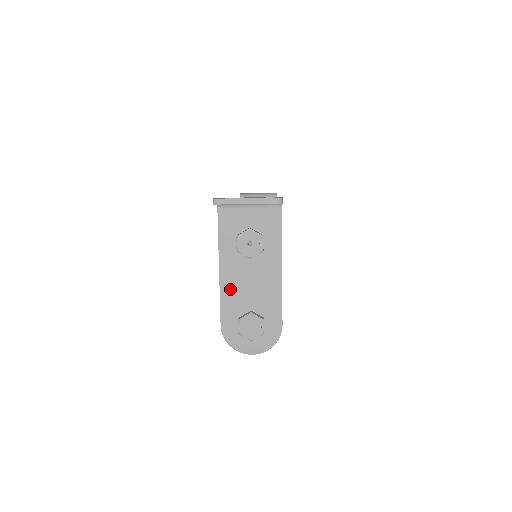
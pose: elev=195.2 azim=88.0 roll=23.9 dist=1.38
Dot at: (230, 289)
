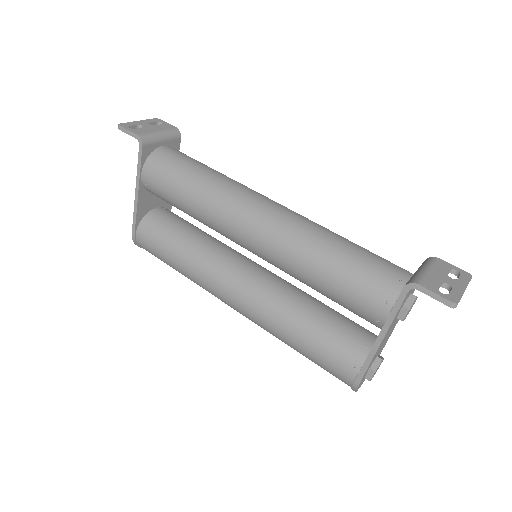
Dot at: occluded
